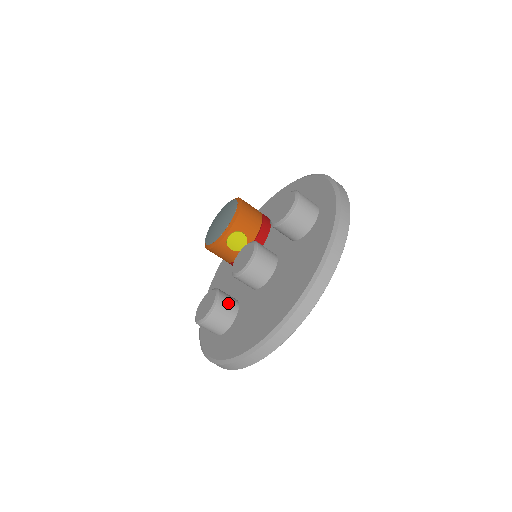
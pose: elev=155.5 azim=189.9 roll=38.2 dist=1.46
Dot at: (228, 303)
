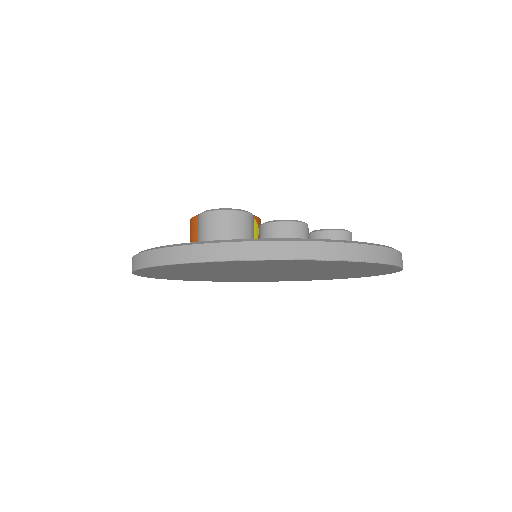
Dot at: occluded
